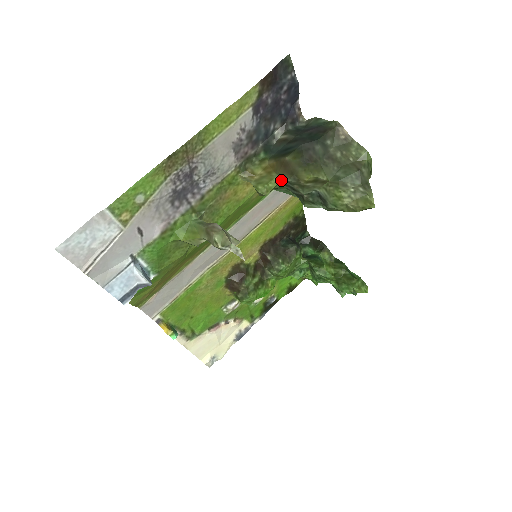
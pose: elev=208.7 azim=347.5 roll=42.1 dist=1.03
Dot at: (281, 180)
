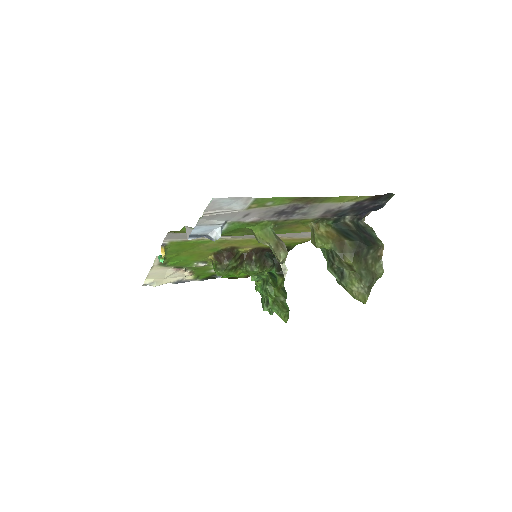
Dot at: (333, 248)
